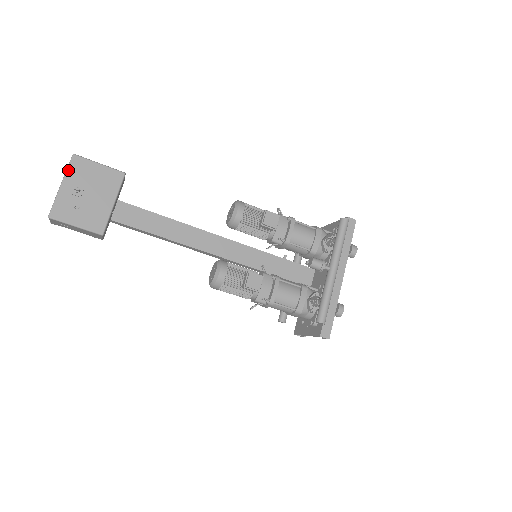
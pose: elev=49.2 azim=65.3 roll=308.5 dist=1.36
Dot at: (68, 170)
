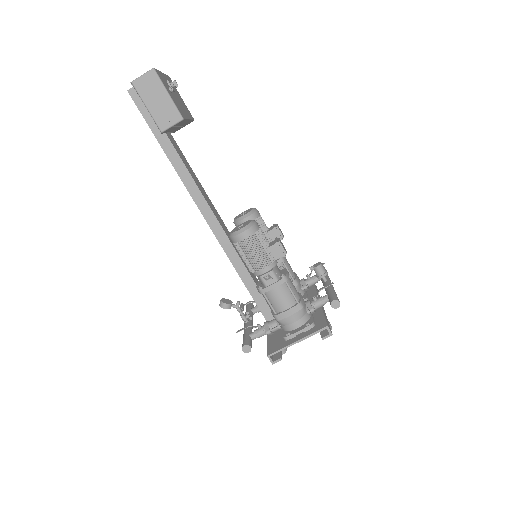
Dot at: (166, 75)
